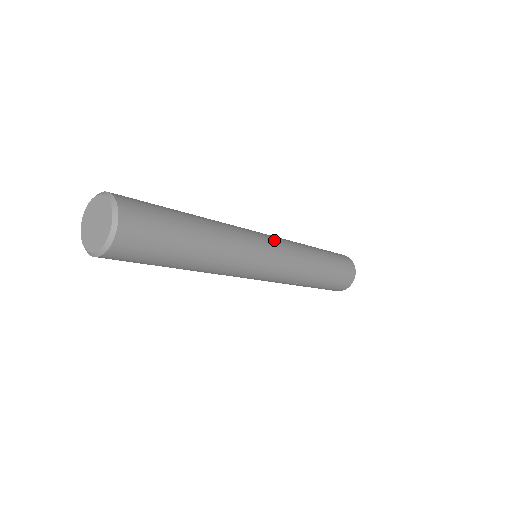
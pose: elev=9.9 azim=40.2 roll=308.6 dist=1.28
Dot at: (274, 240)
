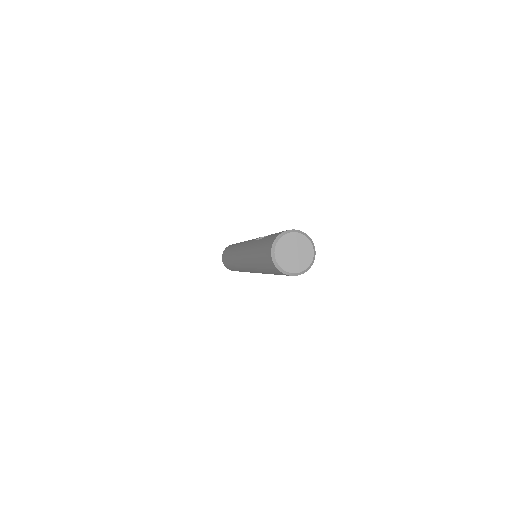
Dot at: occluded
